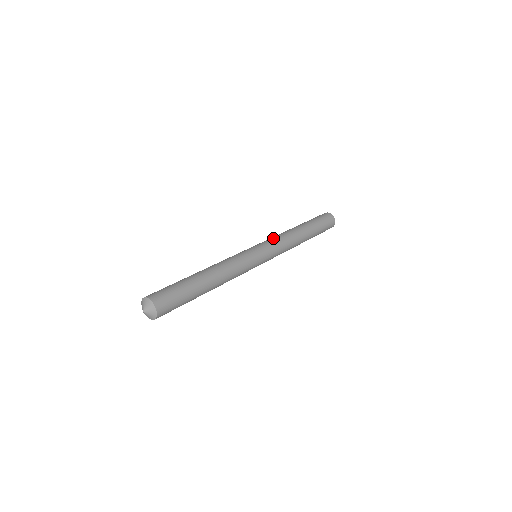
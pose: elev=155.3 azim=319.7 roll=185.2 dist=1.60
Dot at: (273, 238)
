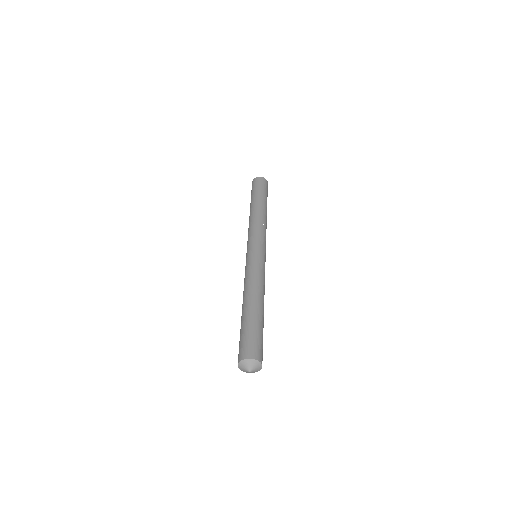
Dot at: (264, 233)
